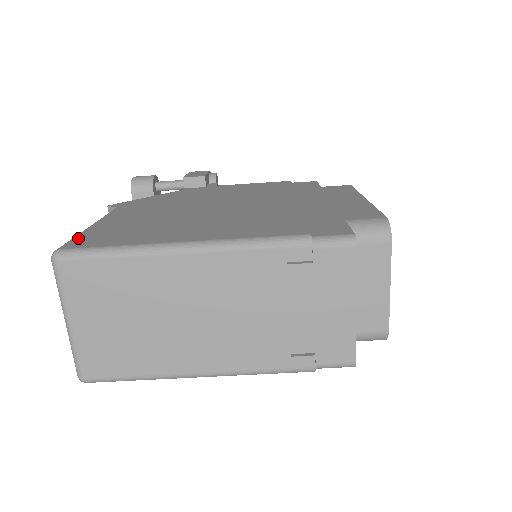
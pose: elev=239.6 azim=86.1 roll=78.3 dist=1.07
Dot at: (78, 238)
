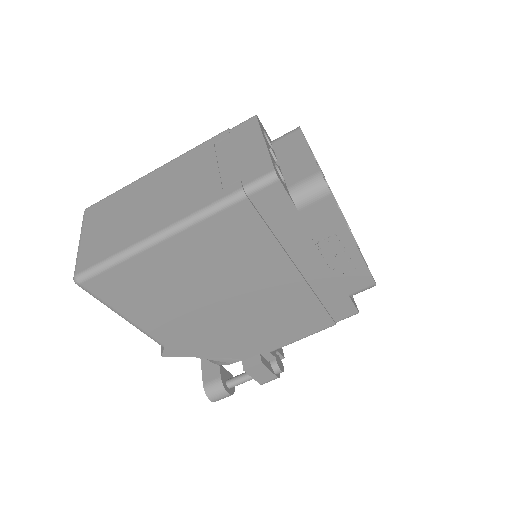
Dot at: occluded
